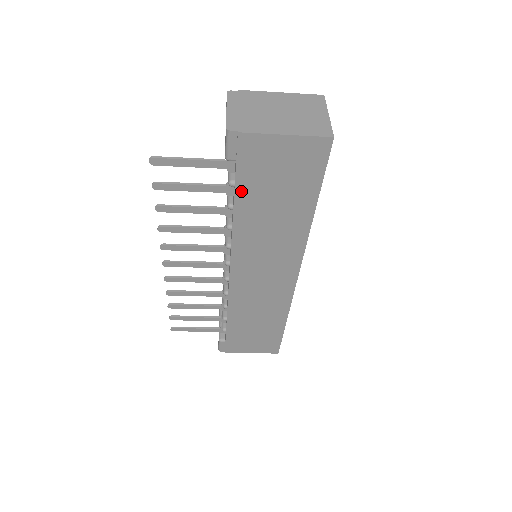
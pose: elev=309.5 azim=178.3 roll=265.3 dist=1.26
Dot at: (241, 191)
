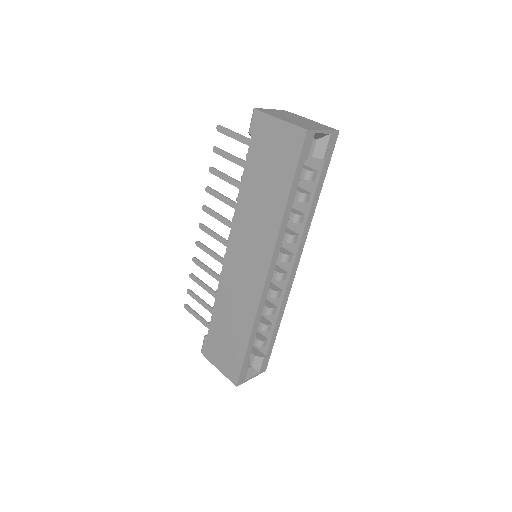
Dot at: (249, 163)
